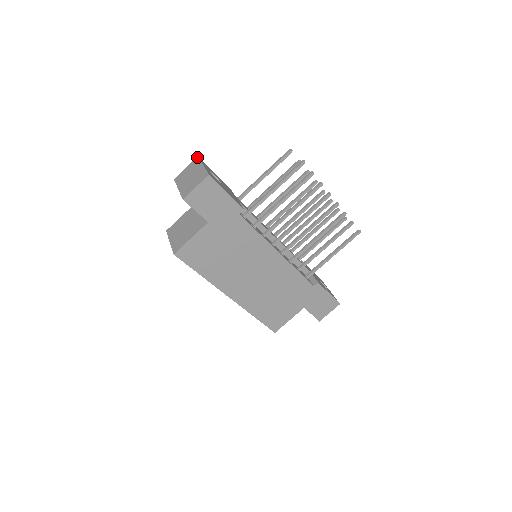
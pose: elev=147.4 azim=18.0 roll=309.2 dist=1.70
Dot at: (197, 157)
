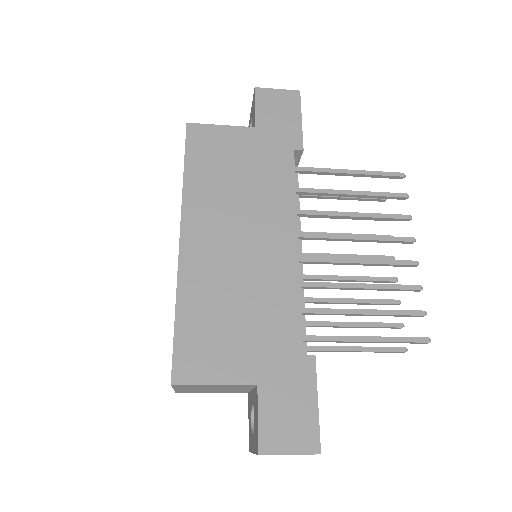
Dot at: occluded
